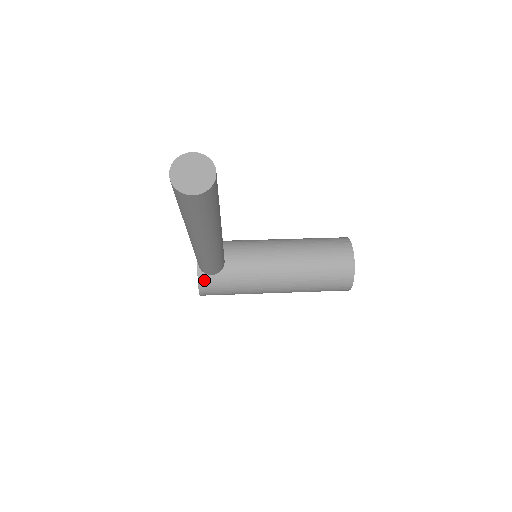
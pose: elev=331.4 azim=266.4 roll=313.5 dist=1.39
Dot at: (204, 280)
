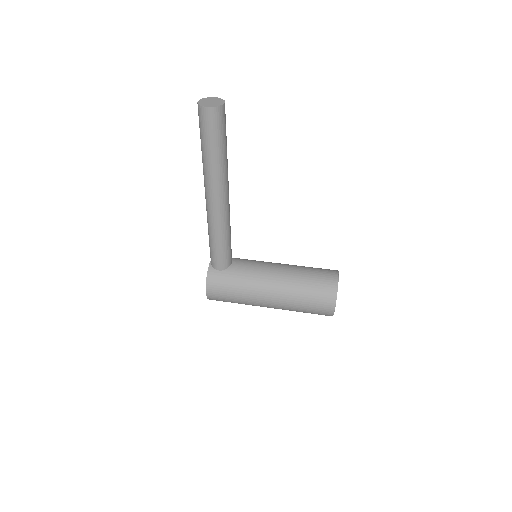
Dot at: (212, 274)
